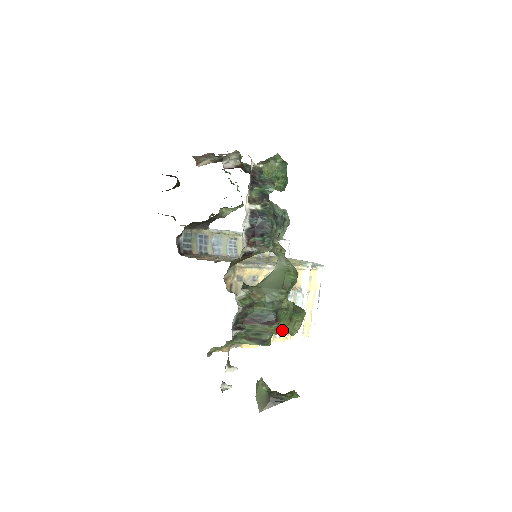
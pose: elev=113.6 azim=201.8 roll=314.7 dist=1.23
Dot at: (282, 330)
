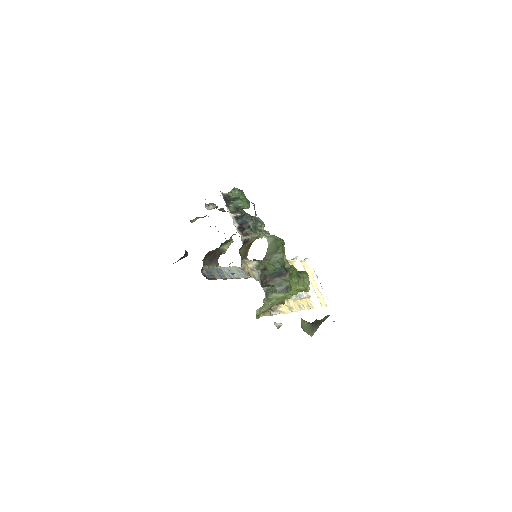
Dot at: (297, 286)
